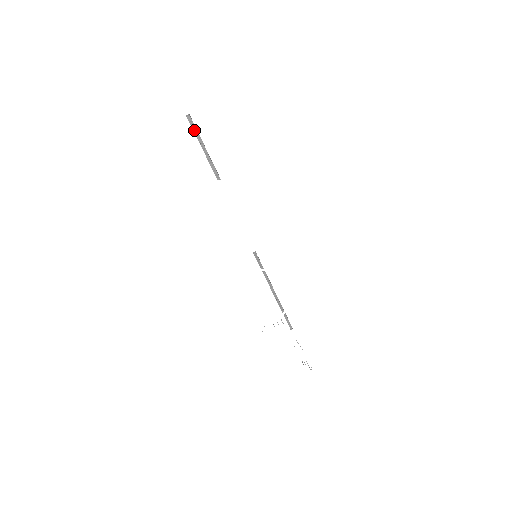
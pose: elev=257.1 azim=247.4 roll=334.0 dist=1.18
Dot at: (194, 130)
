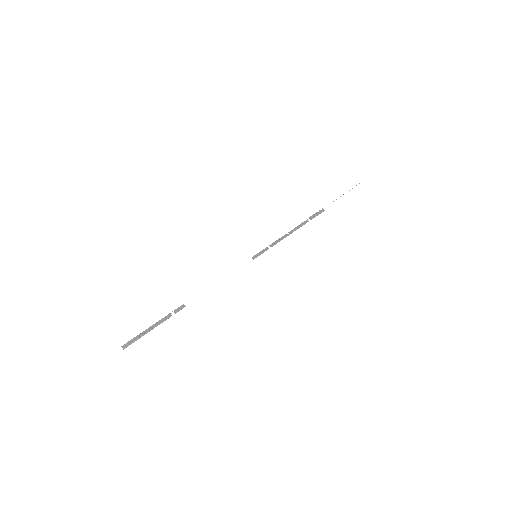
Dot at: occluded
